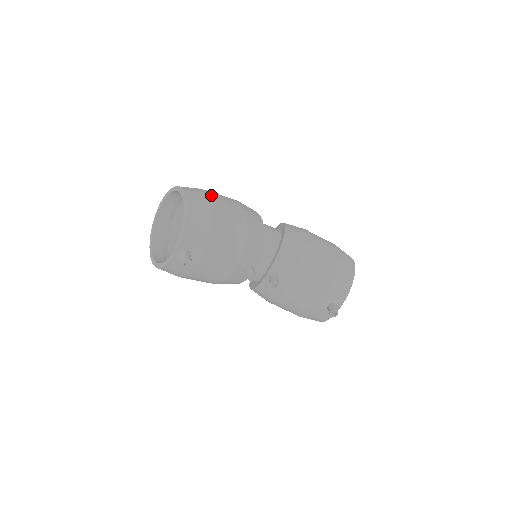
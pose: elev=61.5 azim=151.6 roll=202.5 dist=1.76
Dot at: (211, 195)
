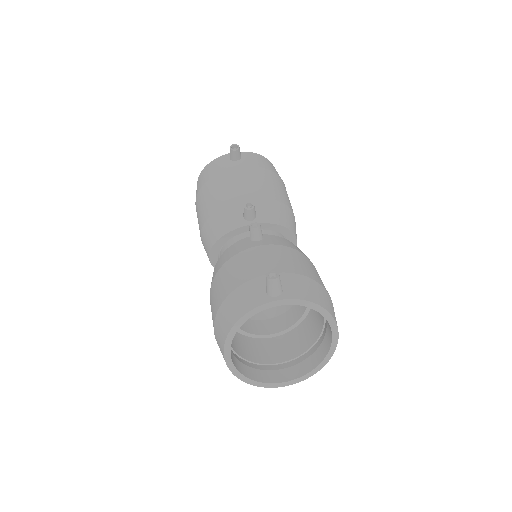
Dot at: occluded
